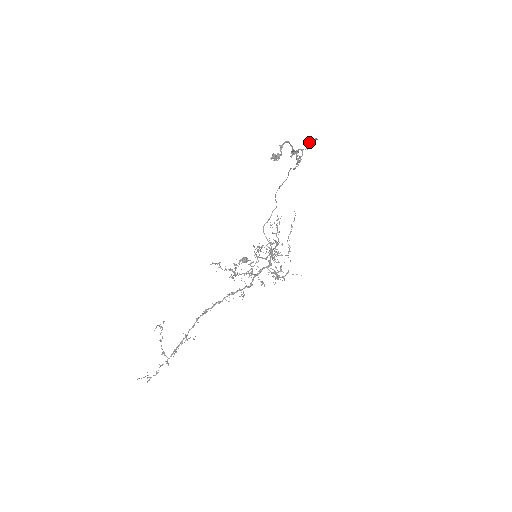
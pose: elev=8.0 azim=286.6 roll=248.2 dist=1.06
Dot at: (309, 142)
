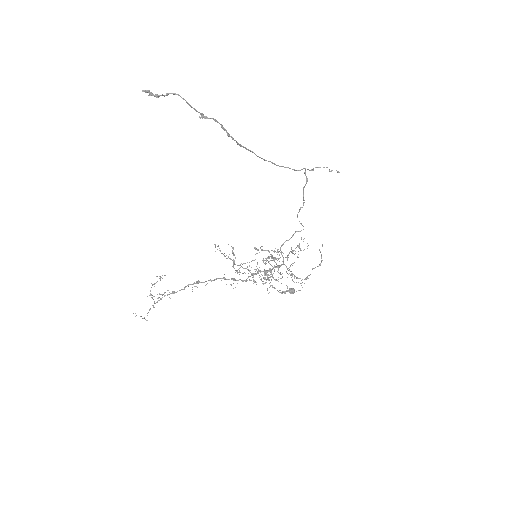
Dot at: (319, 167)
